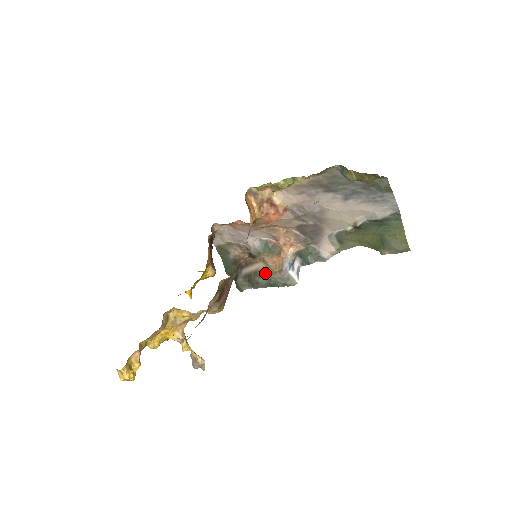
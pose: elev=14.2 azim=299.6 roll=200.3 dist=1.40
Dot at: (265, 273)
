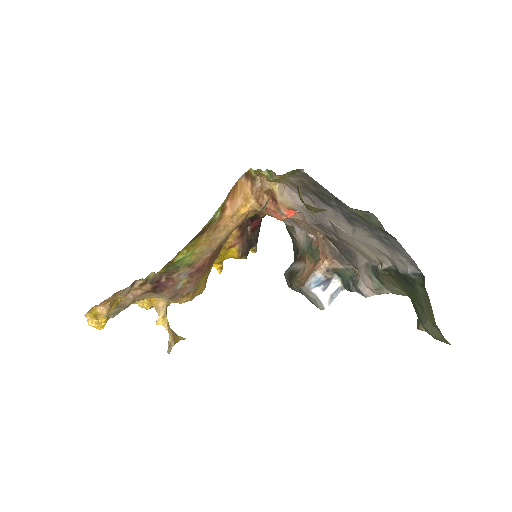
Dot at: (296, 279)
